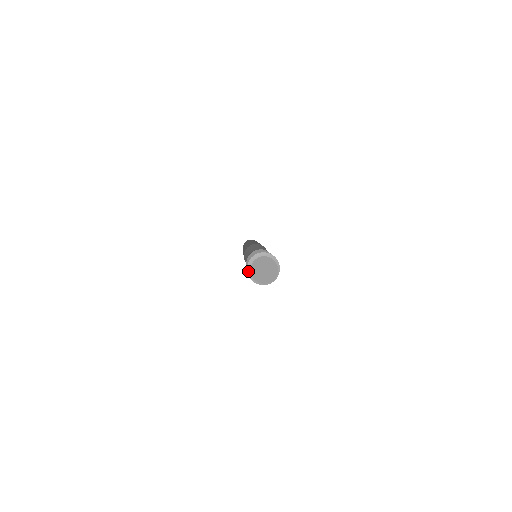
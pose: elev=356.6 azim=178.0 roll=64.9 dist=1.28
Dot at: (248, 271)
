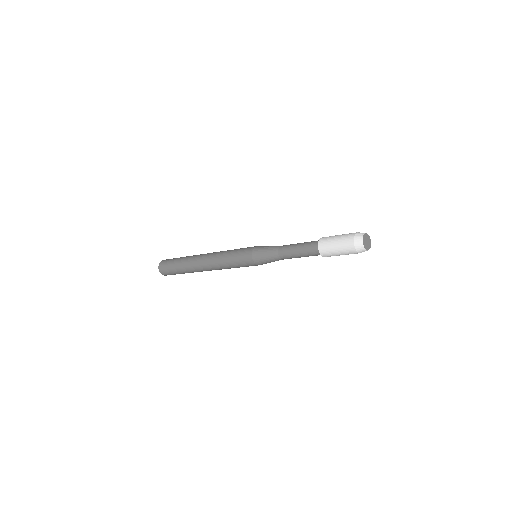
Dot at: (357, 240)
